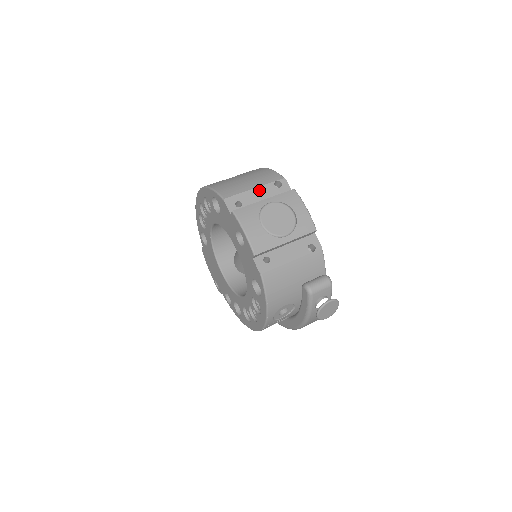
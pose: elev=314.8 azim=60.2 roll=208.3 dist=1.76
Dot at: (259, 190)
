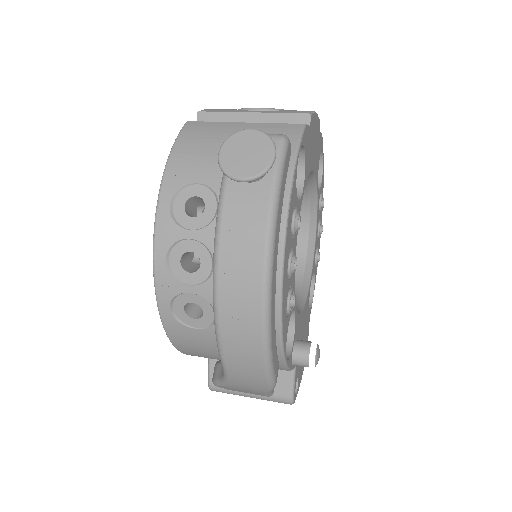
Dot at: occluded
